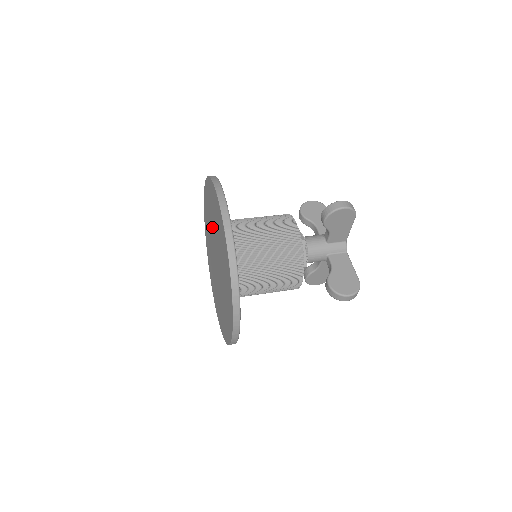
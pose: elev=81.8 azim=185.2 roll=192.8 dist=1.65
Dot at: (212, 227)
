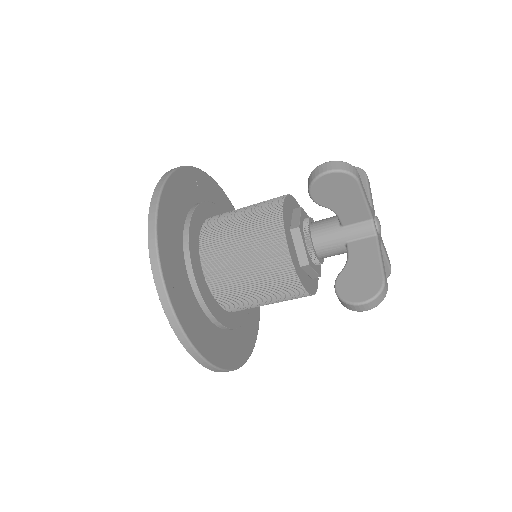
Dot at: occluded
